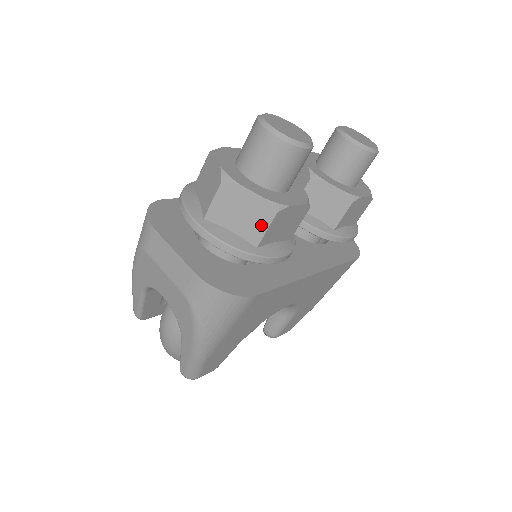
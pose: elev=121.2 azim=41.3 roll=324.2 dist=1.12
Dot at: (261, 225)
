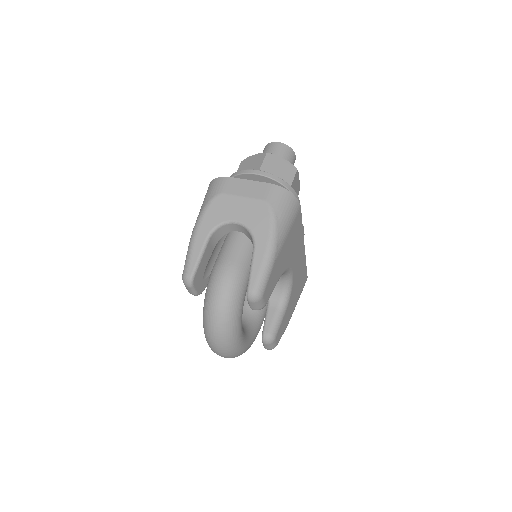
Dot at: (290, 176)
